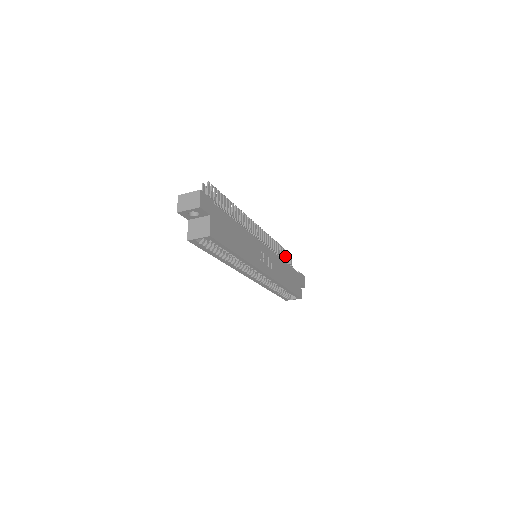
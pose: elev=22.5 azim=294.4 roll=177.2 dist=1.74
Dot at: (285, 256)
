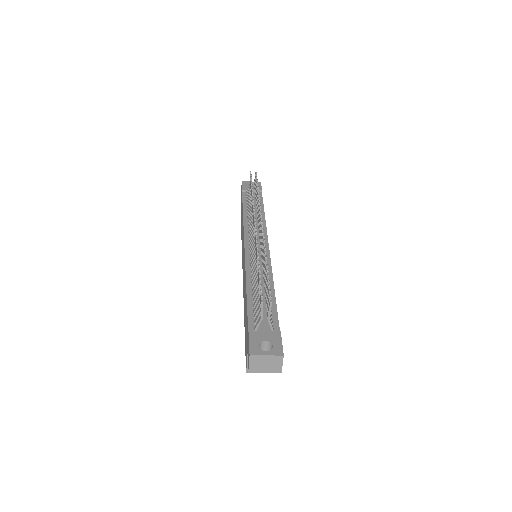
Dot at: occluded
